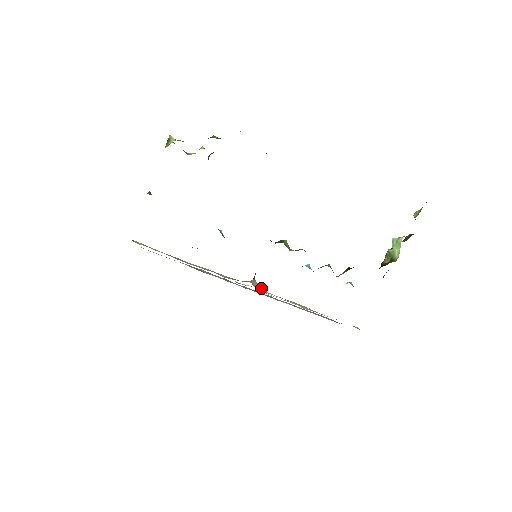
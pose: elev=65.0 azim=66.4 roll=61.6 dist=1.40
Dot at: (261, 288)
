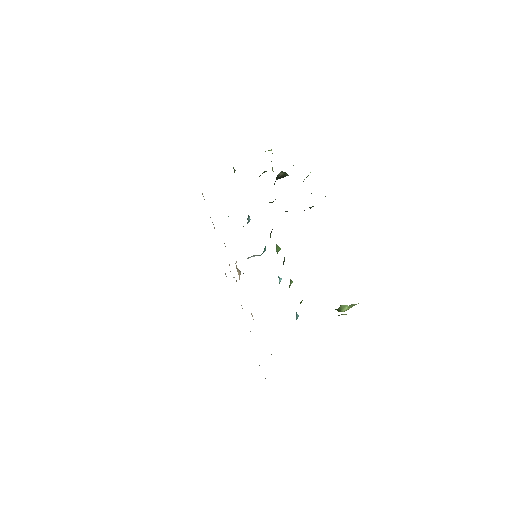
Dot at: (239, 274)
